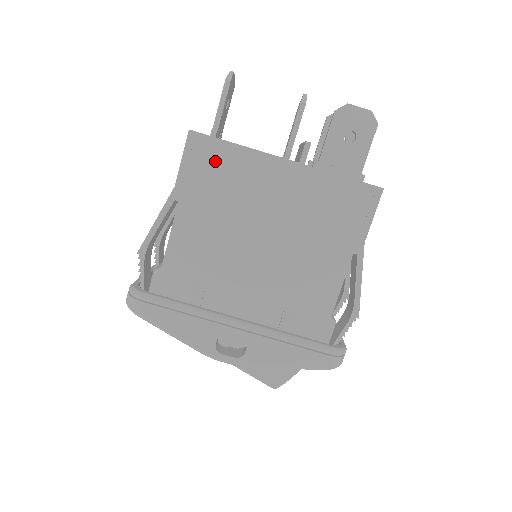
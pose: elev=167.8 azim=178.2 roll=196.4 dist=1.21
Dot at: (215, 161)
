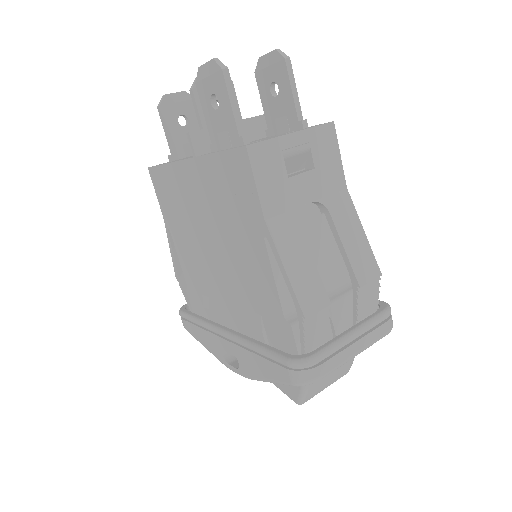
Dot at: (165, 186)
